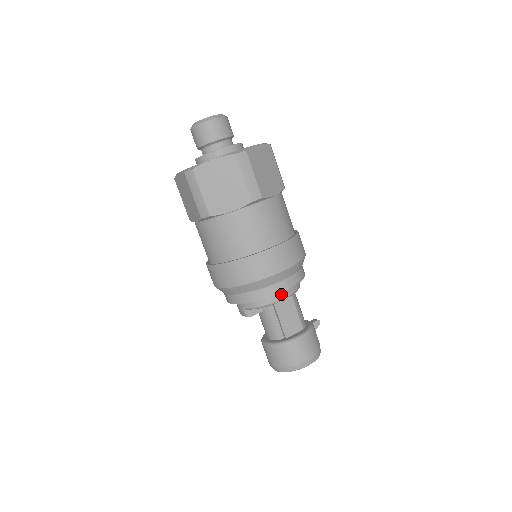
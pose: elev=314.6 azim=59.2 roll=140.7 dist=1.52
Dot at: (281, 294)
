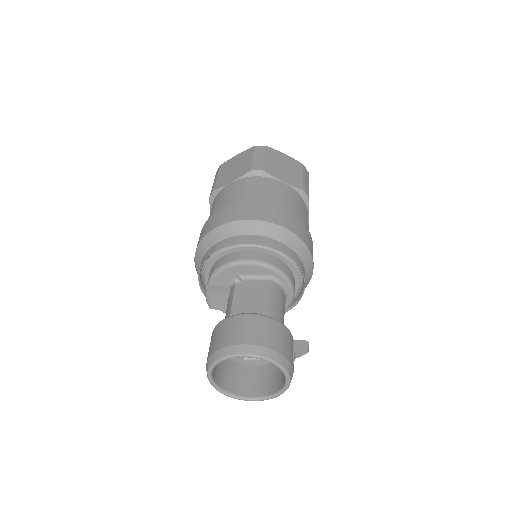
Dot at: (247, 256)
